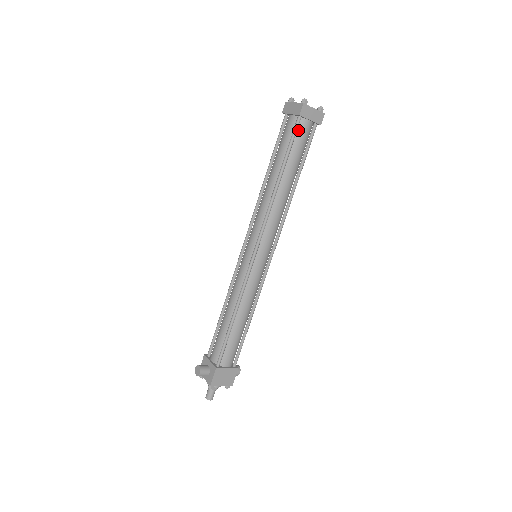
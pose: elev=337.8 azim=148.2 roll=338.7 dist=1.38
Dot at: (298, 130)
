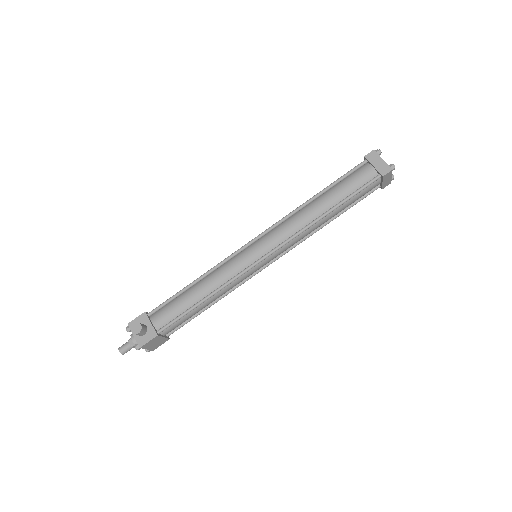
Dot at: (370, 184)
